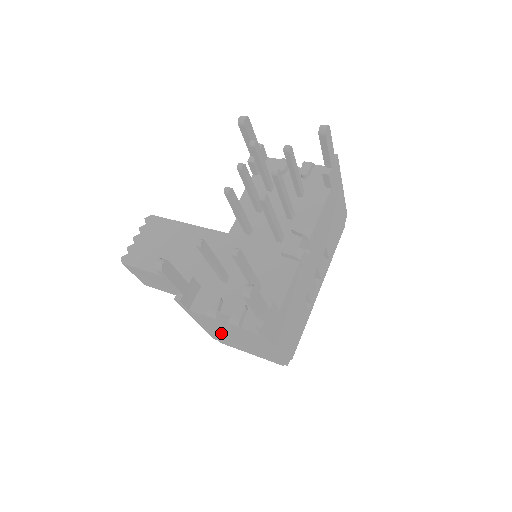
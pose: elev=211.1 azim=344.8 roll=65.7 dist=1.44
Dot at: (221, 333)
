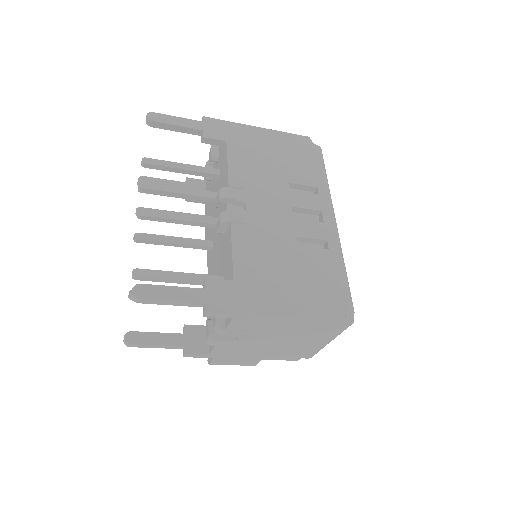
Dot at: (267, 349)
